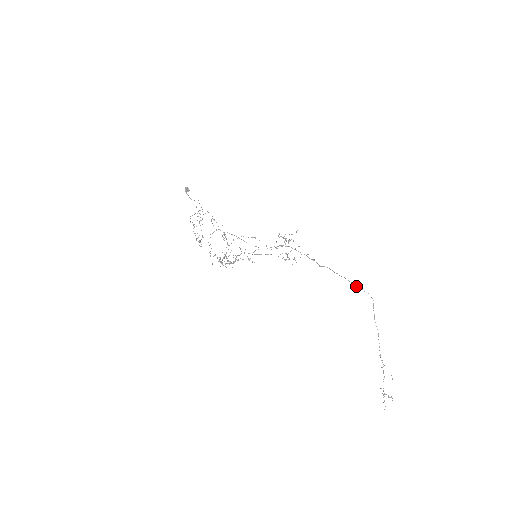
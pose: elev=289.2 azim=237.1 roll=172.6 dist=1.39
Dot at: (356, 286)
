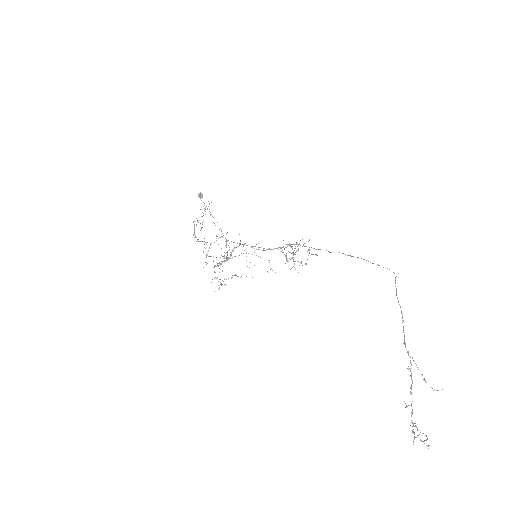
Dot at: (373, 263)
